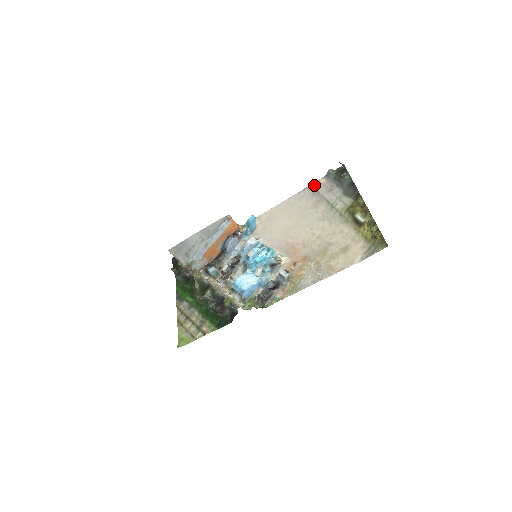
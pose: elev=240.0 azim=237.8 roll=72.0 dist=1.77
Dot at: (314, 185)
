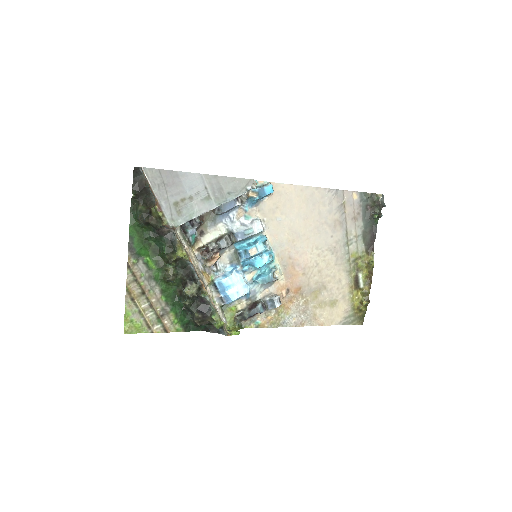
Dot at: (346, 195)
